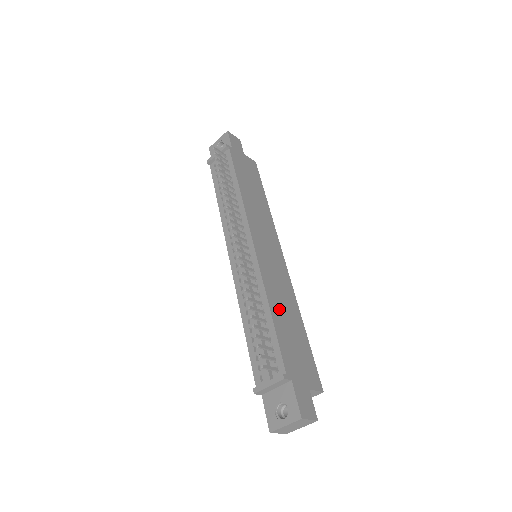
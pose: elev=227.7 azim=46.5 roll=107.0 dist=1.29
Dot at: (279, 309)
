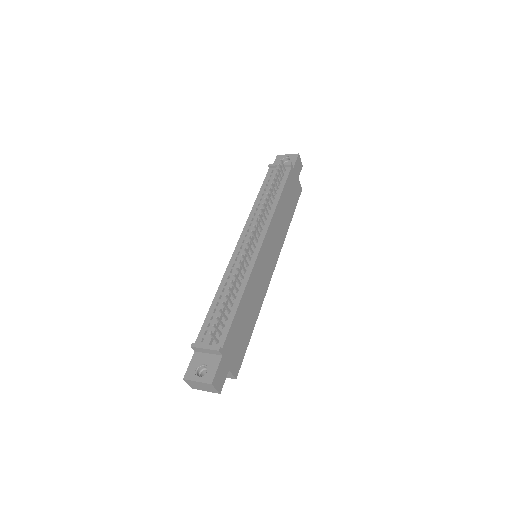
Dot at: (247, 303)
